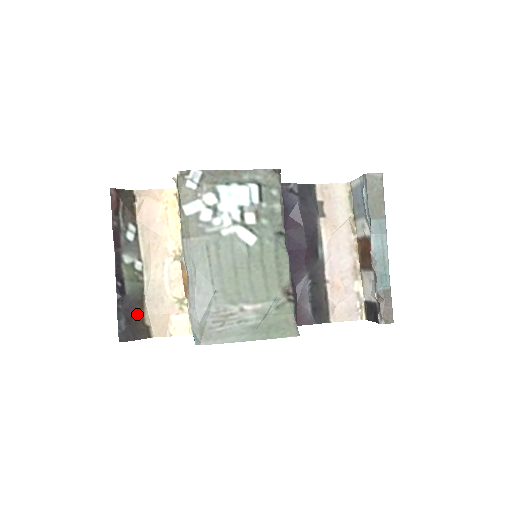
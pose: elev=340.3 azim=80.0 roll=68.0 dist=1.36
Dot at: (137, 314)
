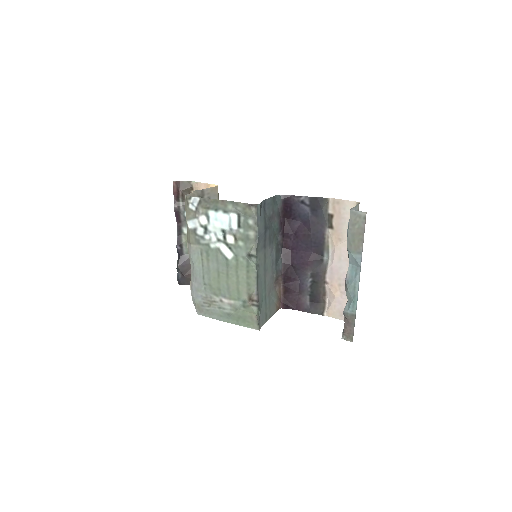
Dot at: (190, 269)
